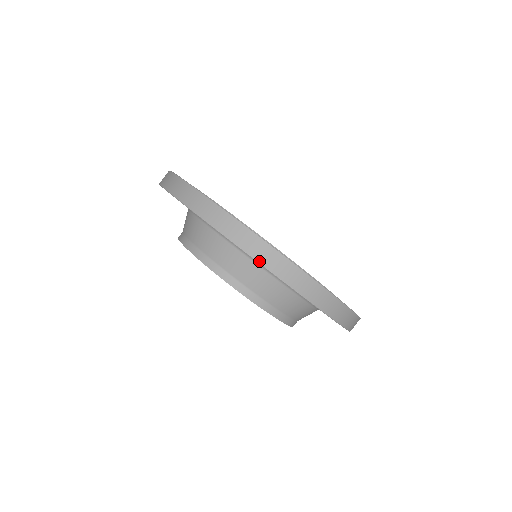
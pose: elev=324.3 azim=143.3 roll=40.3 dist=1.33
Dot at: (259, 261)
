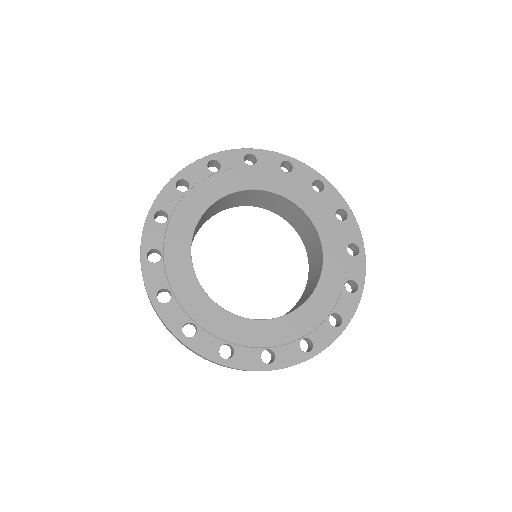
Dot at: occluded
